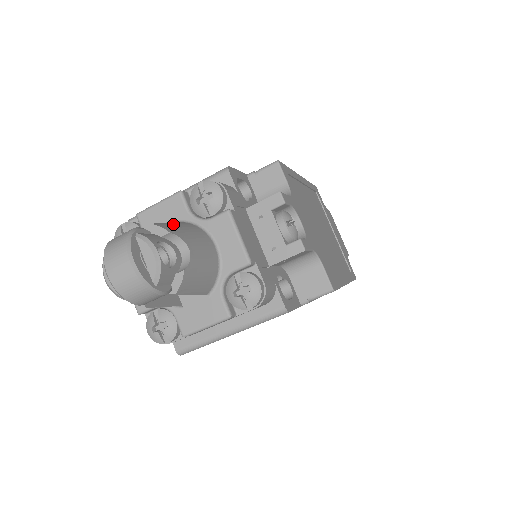
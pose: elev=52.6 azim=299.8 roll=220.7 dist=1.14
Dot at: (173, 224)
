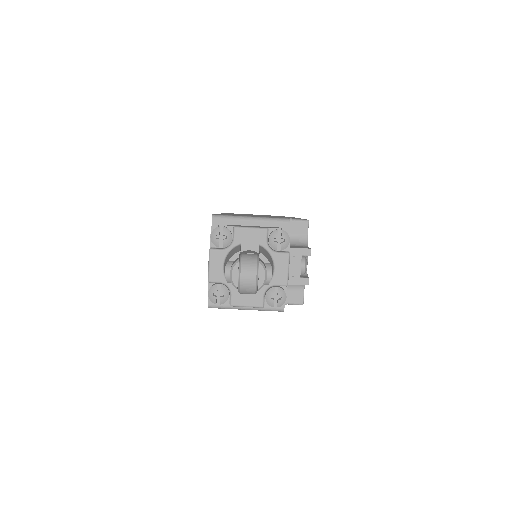
Dot at: (265, 253)
